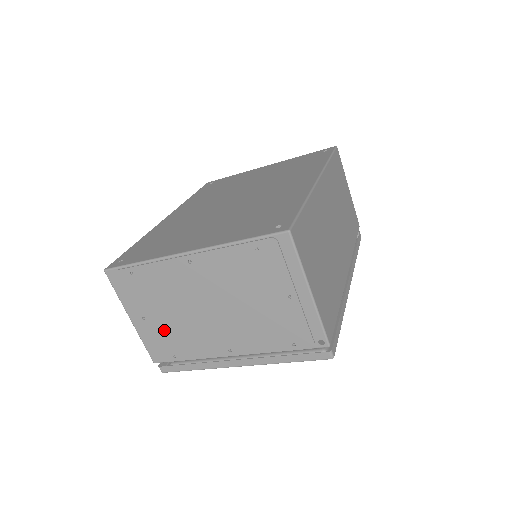
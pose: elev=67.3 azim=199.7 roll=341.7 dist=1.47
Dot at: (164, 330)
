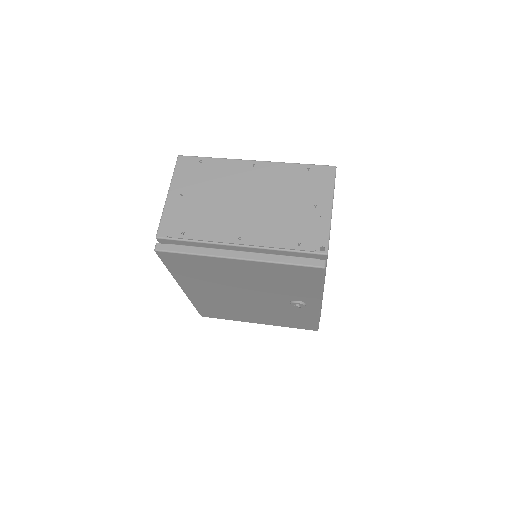
Dot at: (192, 209)
